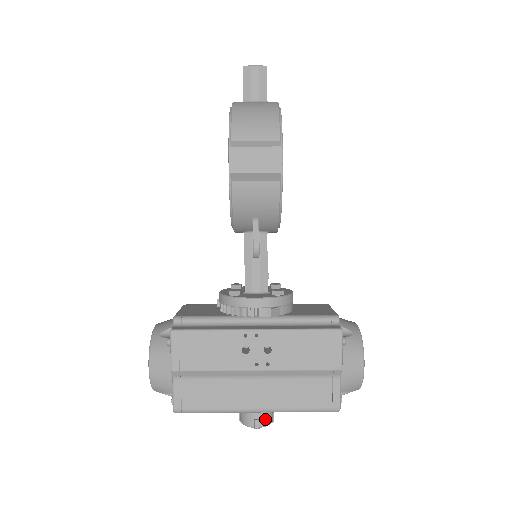
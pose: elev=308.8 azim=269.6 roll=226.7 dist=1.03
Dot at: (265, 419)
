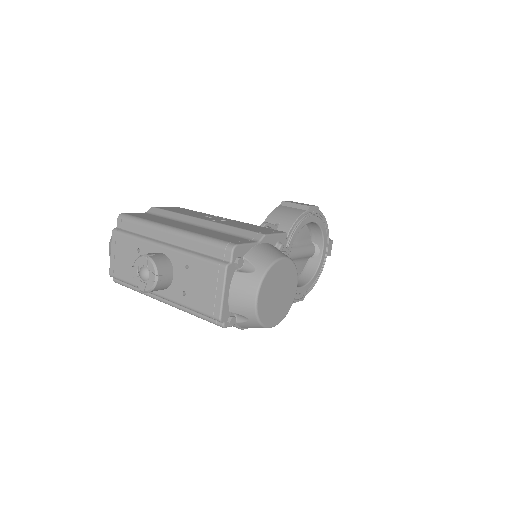
Dot at: (159, 259)
